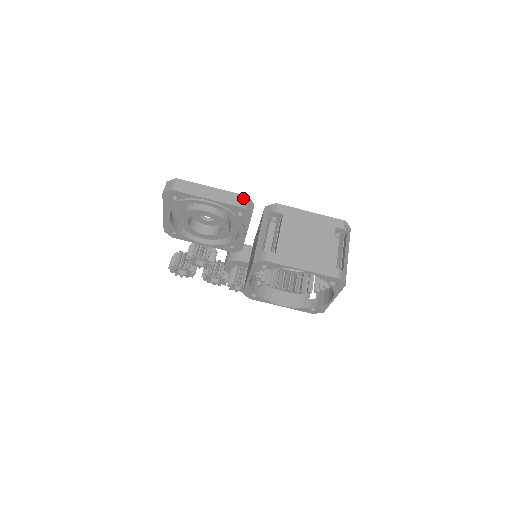
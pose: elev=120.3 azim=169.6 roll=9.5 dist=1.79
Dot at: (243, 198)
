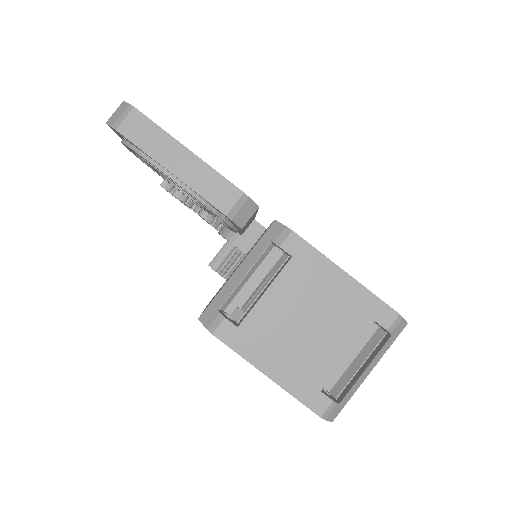
Dot at: (236, 196)
